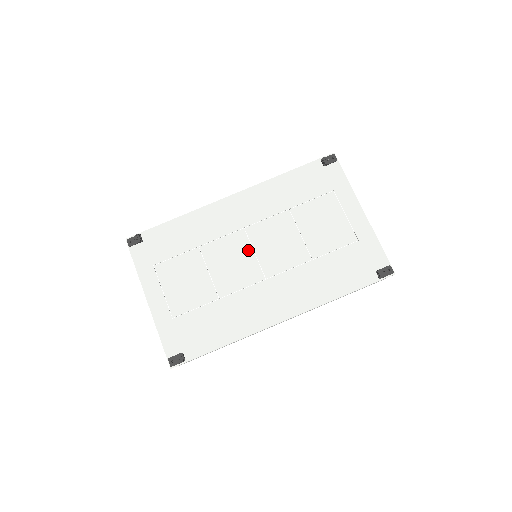
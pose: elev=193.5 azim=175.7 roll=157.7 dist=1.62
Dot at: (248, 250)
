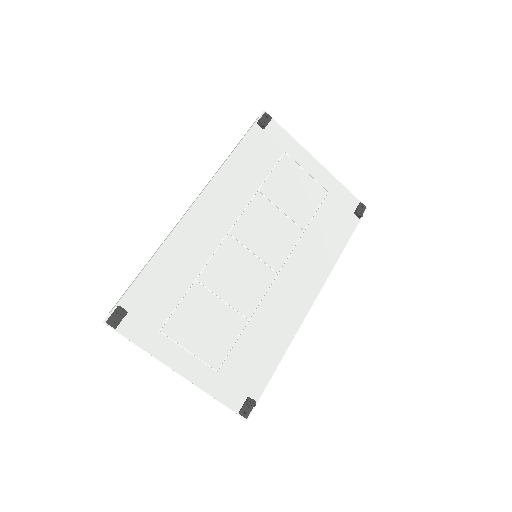
Dot at: (246, 254)
